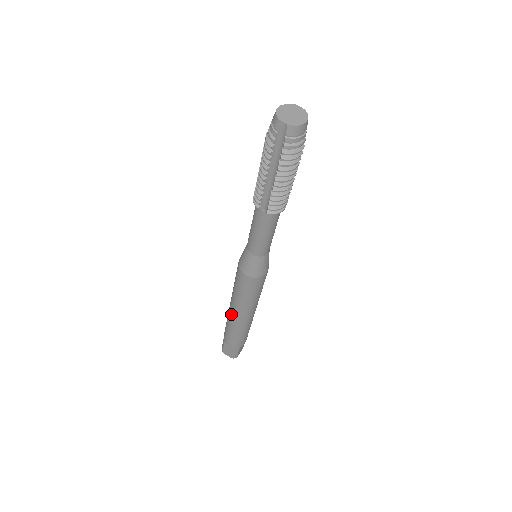
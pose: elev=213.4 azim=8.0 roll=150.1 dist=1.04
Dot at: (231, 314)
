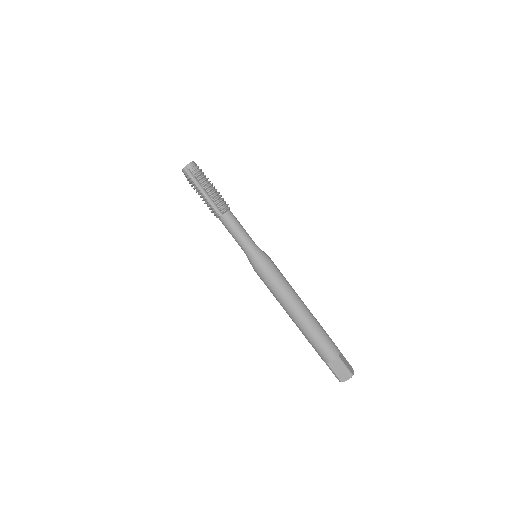
Dot at: (295, 320)
